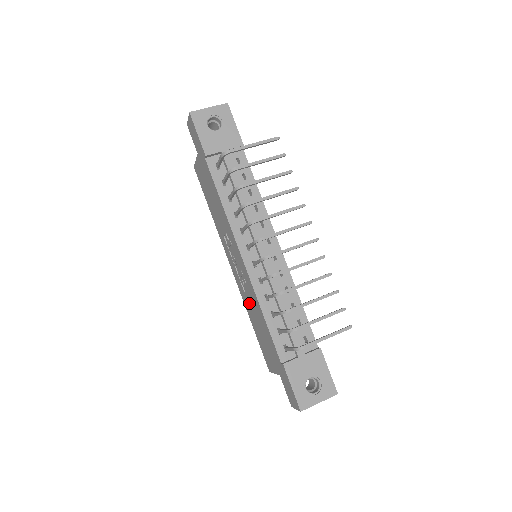
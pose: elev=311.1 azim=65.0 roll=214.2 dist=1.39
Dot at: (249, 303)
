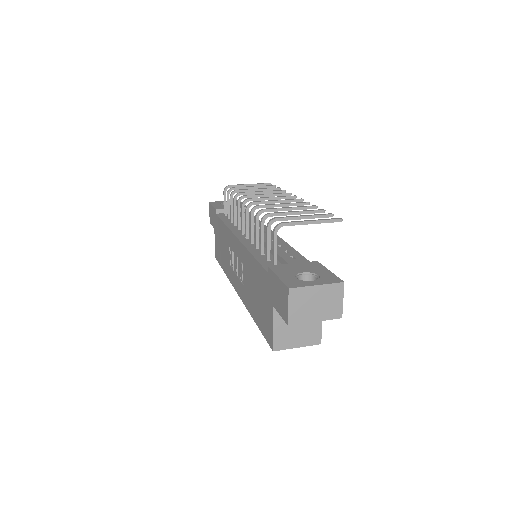
Dot at: (247, 287)
